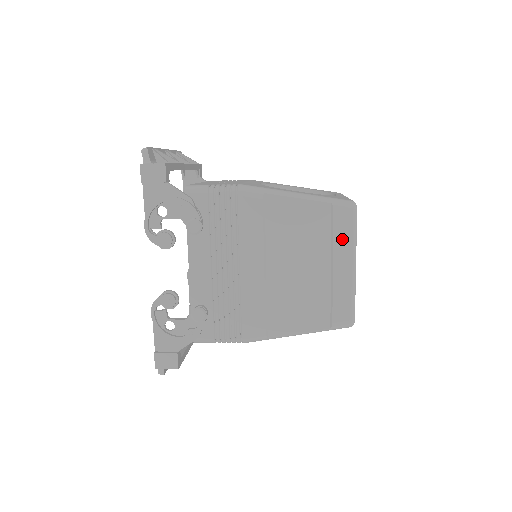
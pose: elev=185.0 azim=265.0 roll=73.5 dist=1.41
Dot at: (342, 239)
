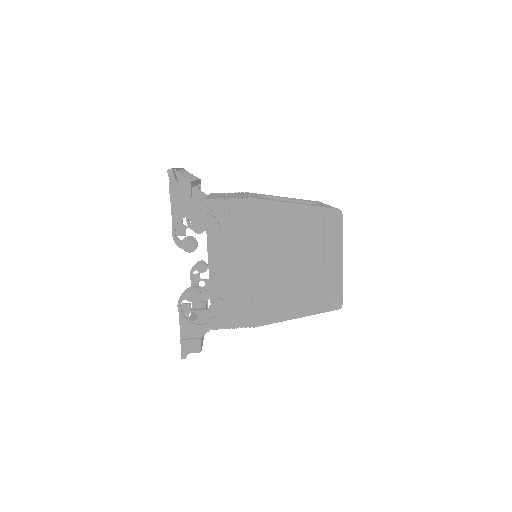
Dot at: (332, 239)
